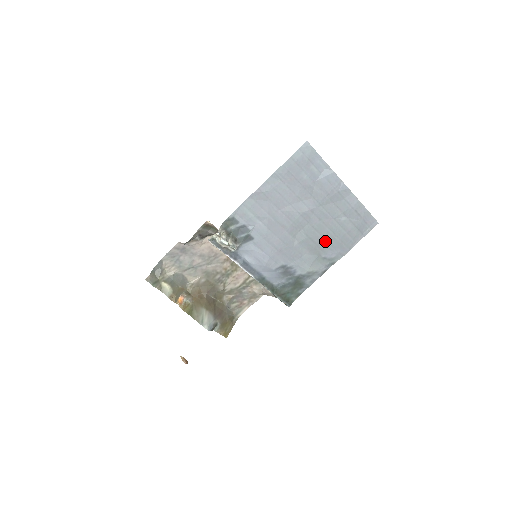
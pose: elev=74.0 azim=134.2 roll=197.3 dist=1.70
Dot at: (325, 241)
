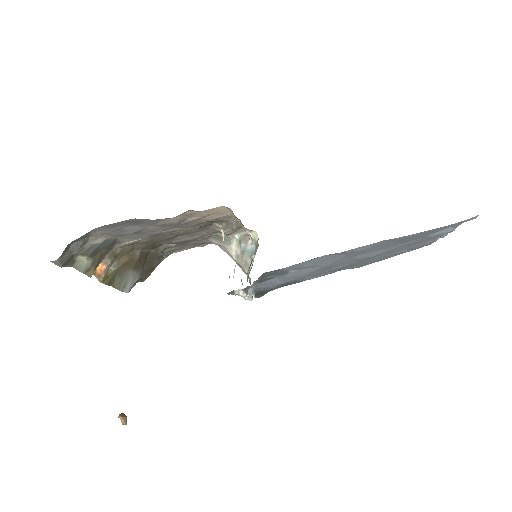
Dot at: (358, 264)
